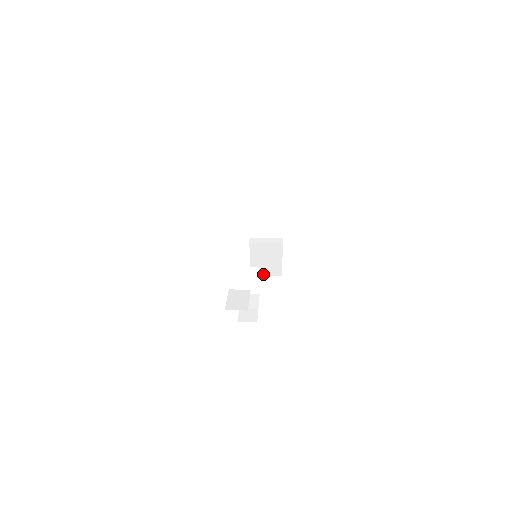
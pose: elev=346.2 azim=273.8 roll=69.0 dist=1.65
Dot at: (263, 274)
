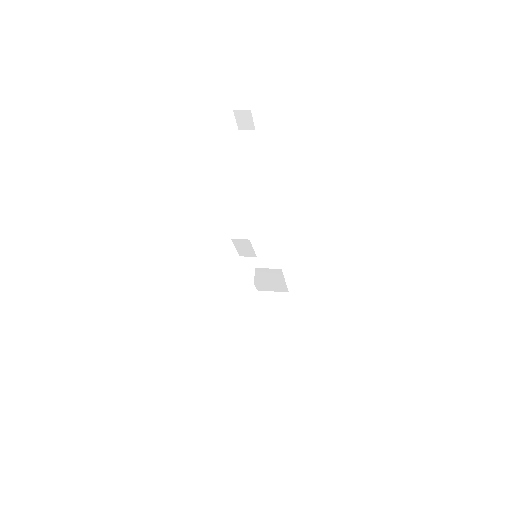
Dot at: occluded
